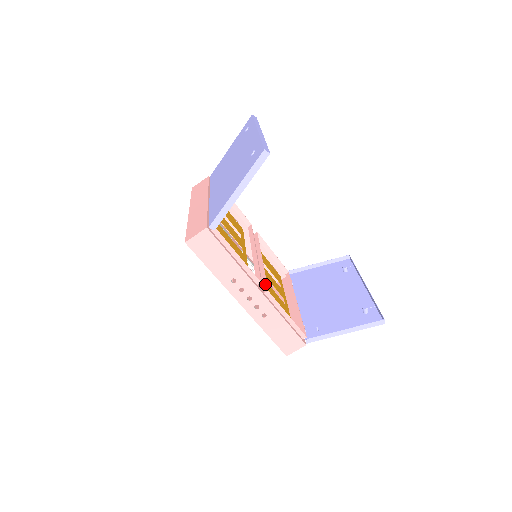
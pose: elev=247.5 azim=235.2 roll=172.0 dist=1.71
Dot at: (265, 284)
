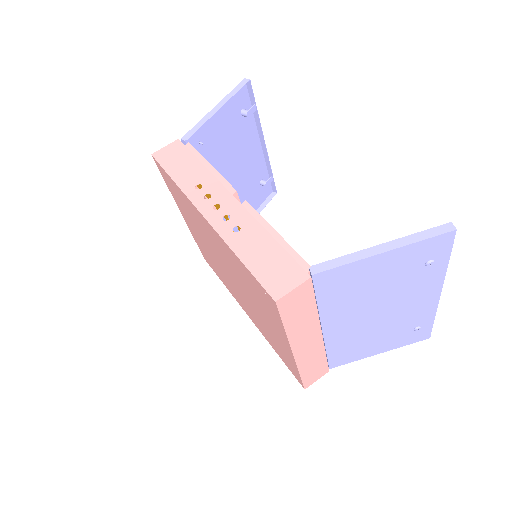
Dot at: occluded
